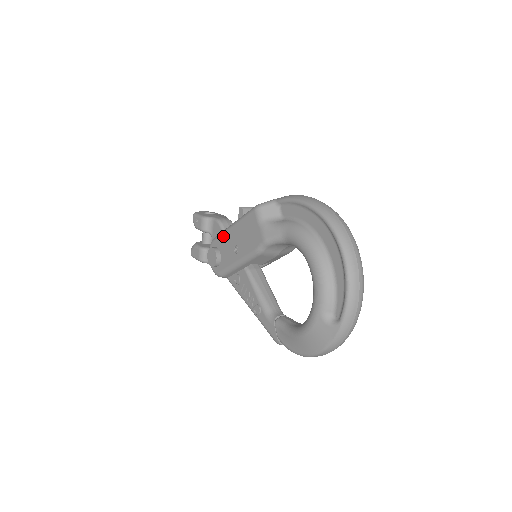
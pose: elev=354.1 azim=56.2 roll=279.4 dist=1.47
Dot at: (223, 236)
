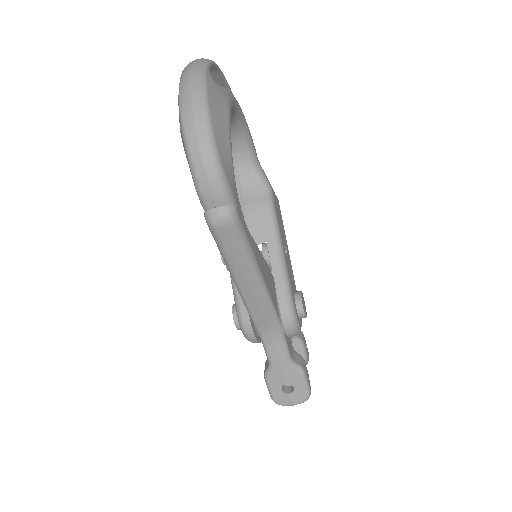
Dot at: occluded
